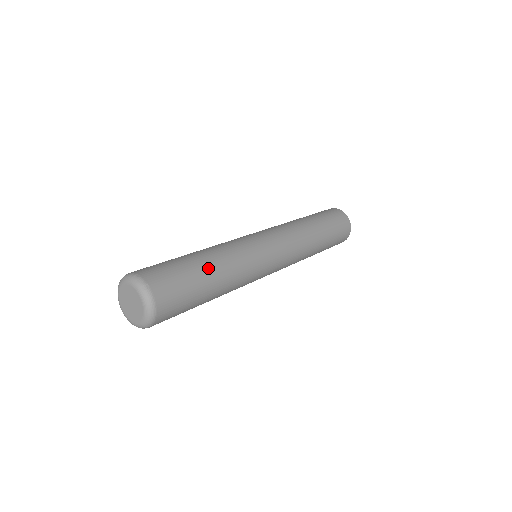
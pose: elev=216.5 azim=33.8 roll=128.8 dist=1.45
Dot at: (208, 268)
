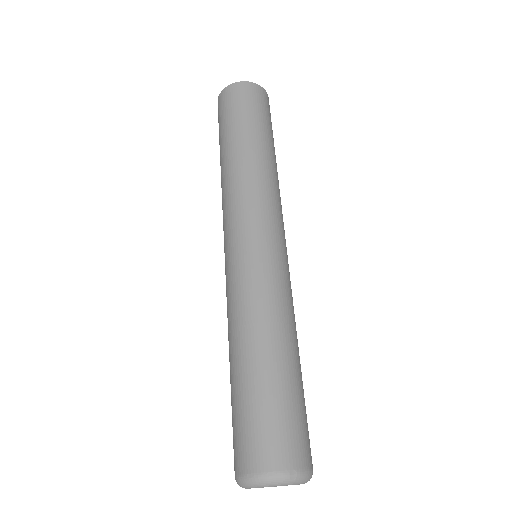
Dot at: (287, 362)
